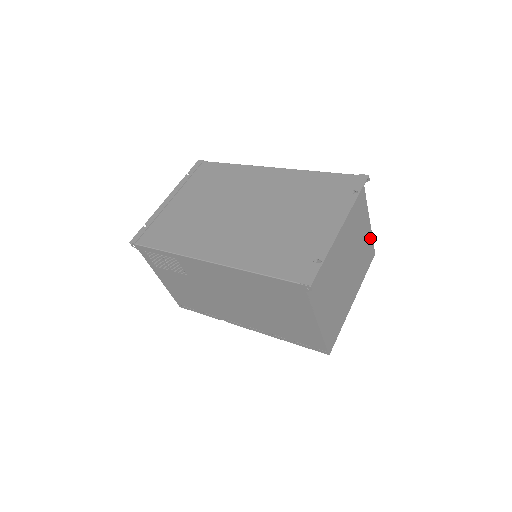
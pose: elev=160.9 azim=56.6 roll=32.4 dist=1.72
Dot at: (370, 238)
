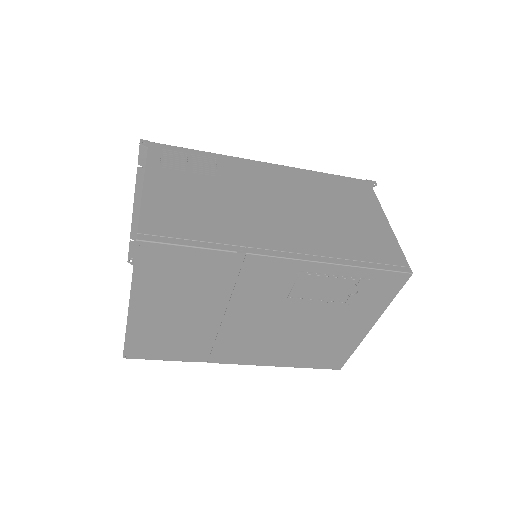
Dot at: occluded
